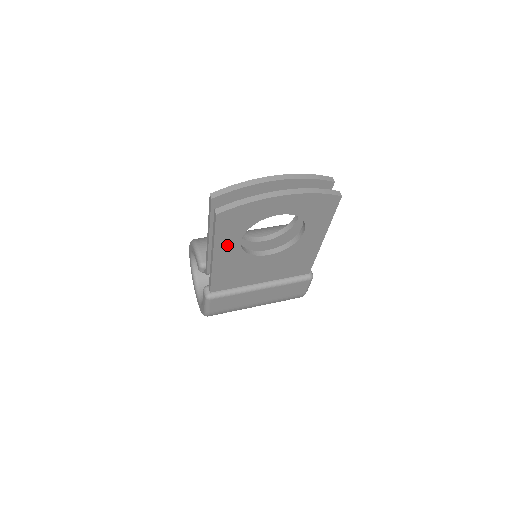
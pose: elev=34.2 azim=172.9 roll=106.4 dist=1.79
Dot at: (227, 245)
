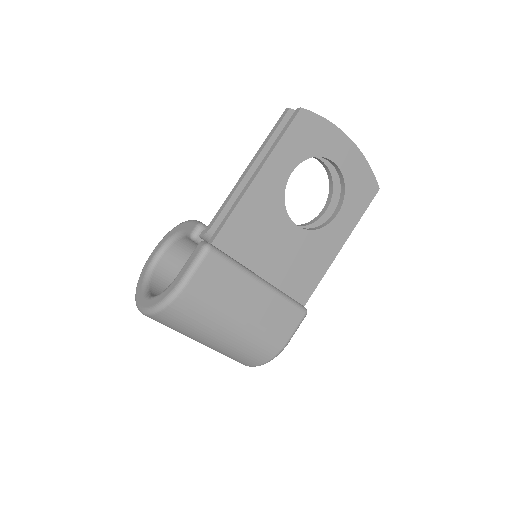
Dot at: (279, 166)
